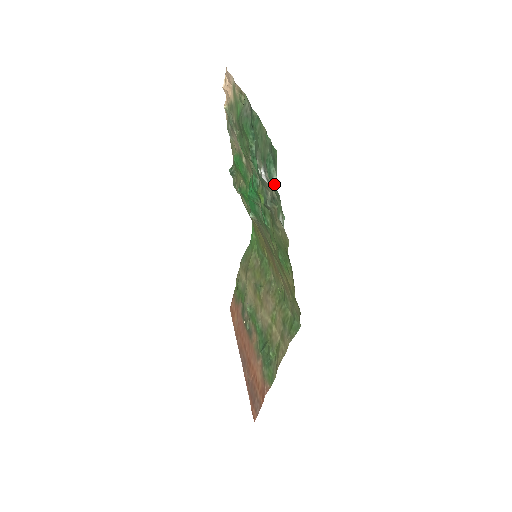
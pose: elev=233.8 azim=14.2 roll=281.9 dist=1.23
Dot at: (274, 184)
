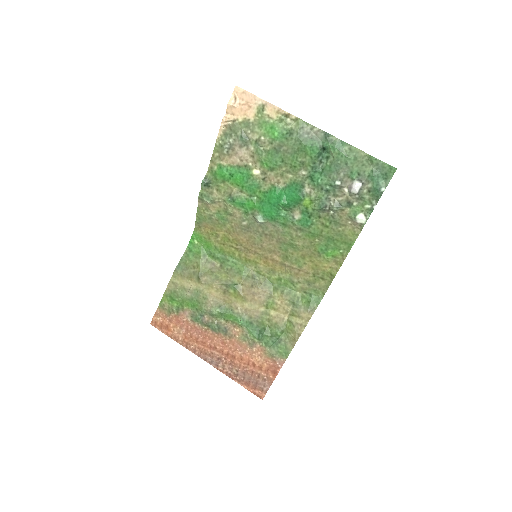
Dot at: (381, 192)
